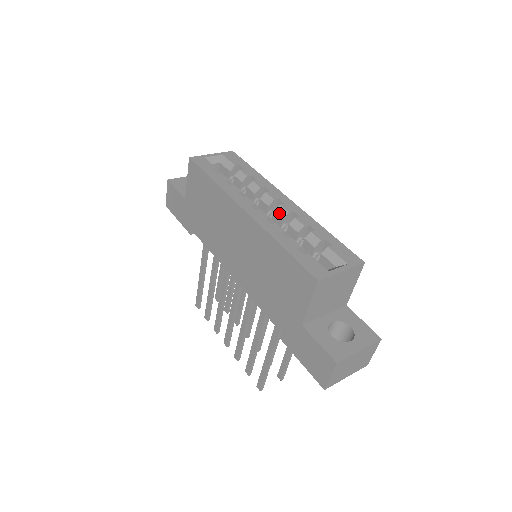
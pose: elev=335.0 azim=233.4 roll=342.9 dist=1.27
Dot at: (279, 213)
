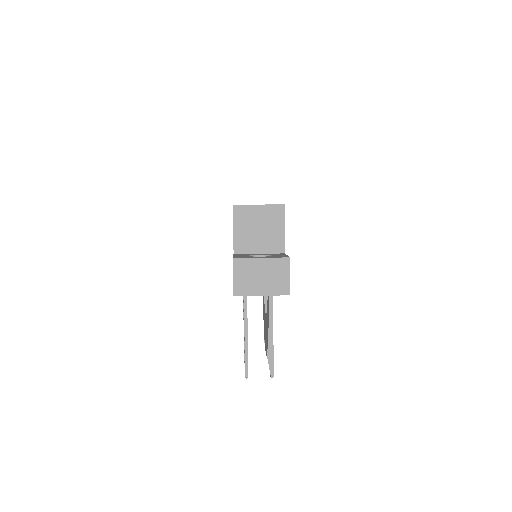
Dot at: occluded
